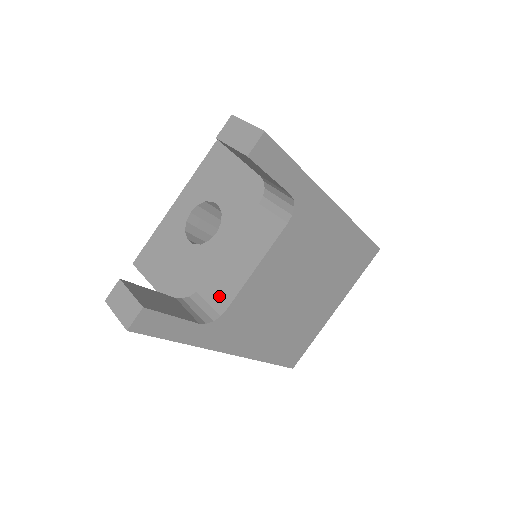
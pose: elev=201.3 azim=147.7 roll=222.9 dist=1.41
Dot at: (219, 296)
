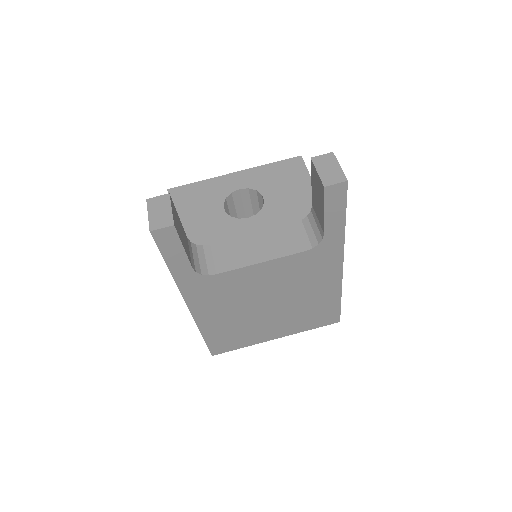
Dot at: (218, 261)
